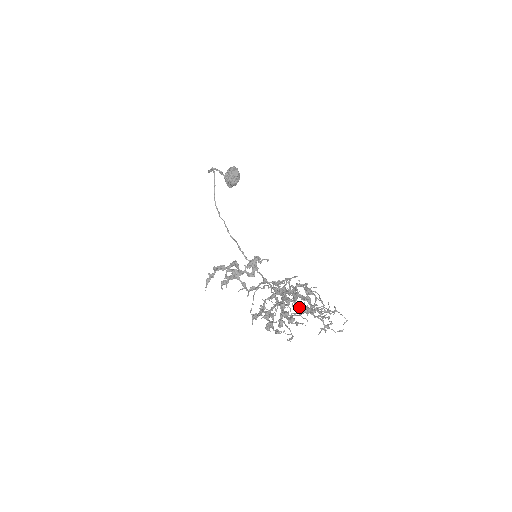
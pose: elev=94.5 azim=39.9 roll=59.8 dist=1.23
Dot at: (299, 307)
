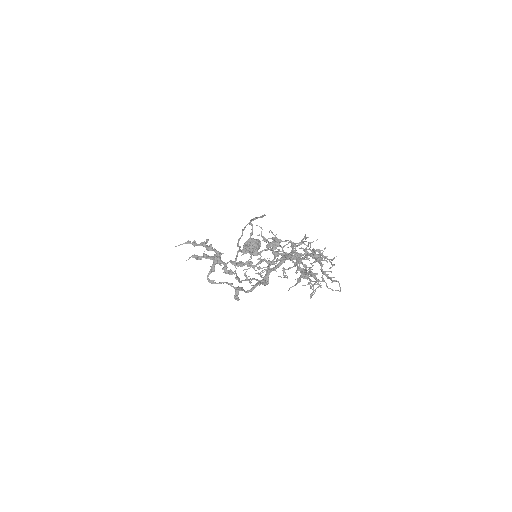
Dot at: (315, 252)
